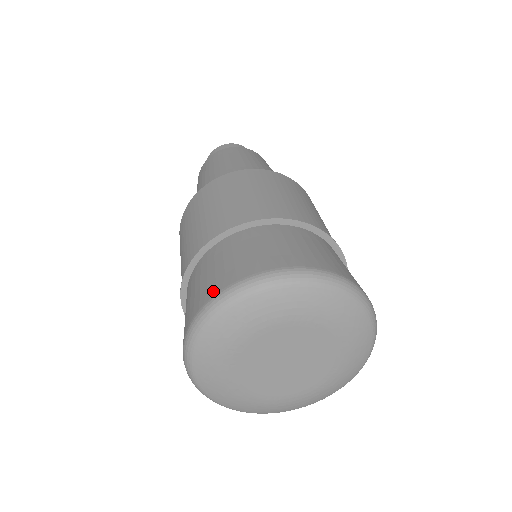
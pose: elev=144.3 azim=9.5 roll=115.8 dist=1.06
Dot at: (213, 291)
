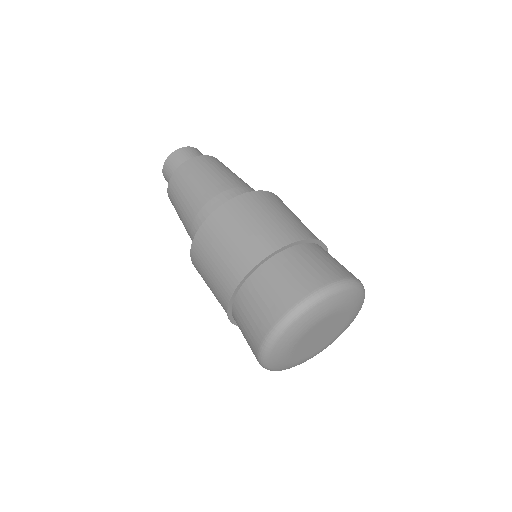
Dot at: (268, 324)
